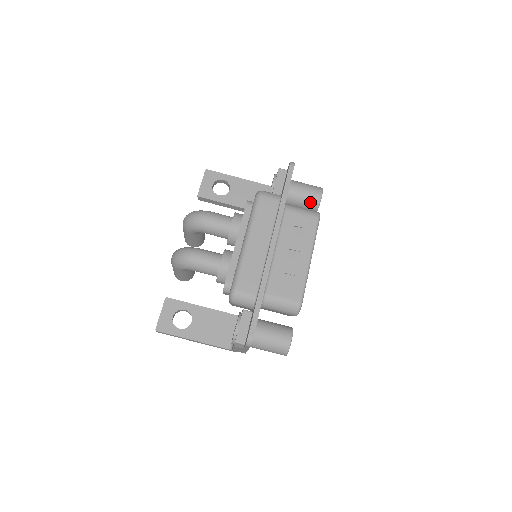
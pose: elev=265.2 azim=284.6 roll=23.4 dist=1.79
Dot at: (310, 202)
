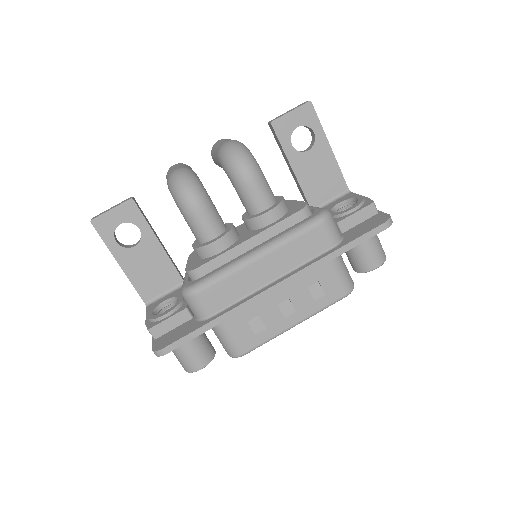
Dot at: (360, 262)
